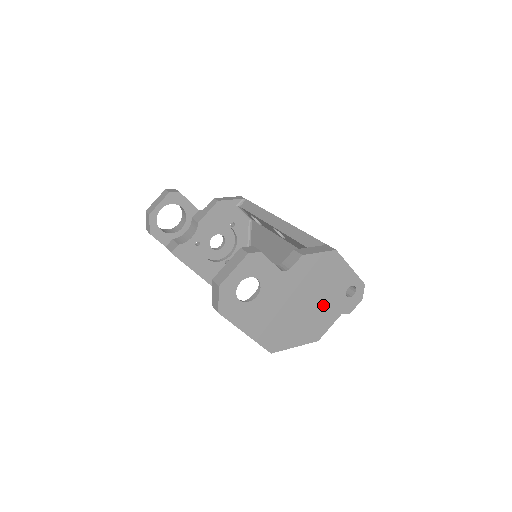
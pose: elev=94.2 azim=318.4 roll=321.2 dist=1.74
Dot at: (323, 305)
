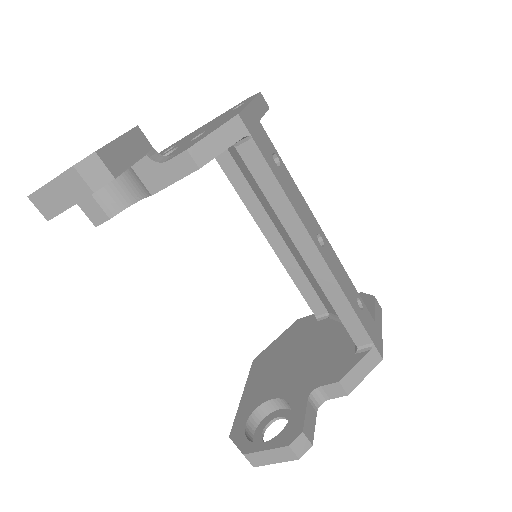
Dot at: occluded
